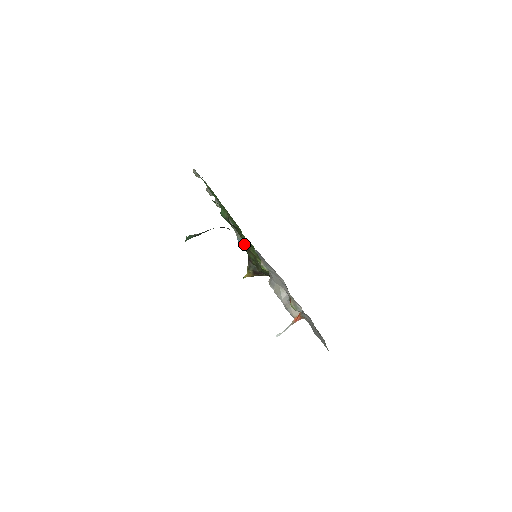
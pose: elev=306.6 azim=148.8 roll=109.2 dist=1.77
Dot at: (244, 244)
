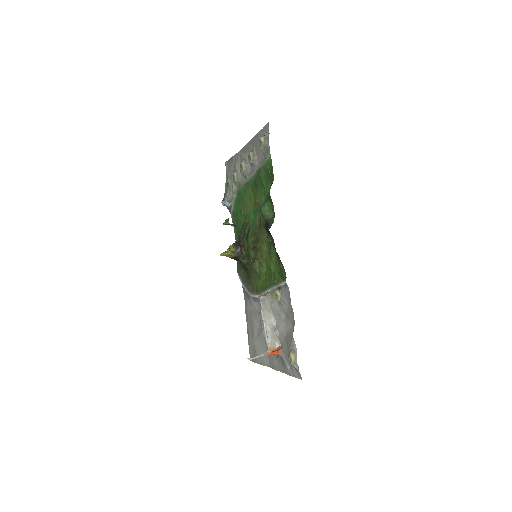
Dot at: (253, 238)
